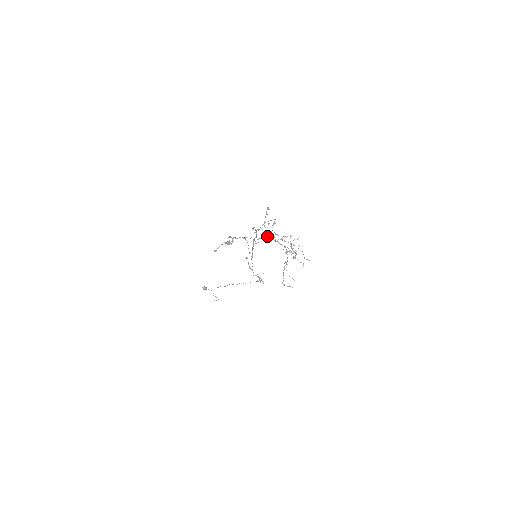
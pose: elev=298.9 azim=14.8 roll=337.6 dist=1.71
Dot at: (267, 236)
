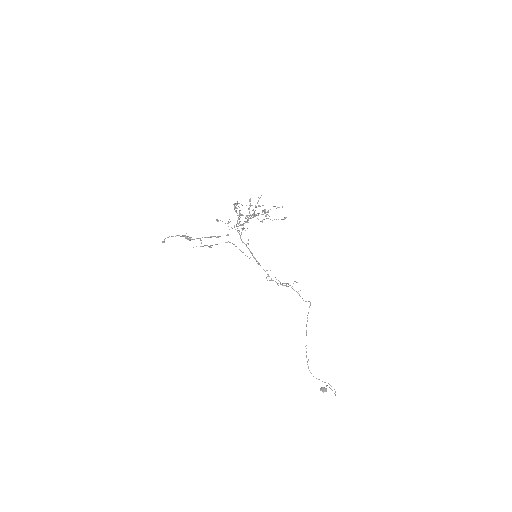
Dot at: (243, 224)
